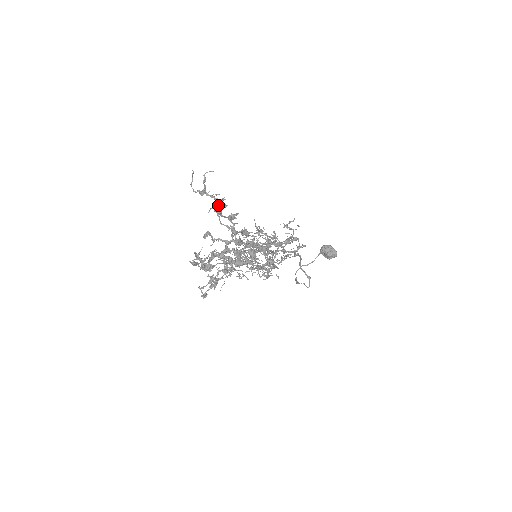
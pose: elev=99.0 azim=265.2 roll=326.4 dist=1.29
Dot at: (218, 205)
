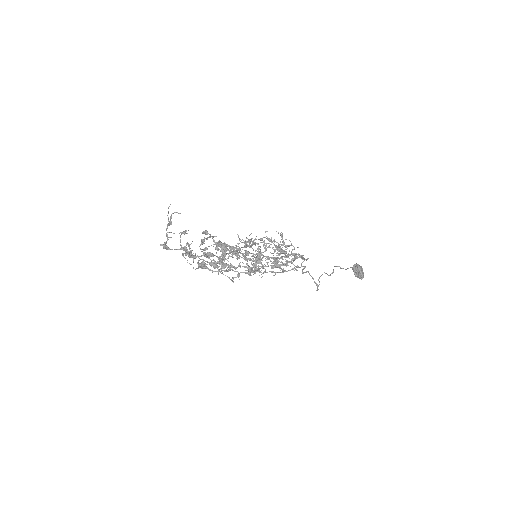
Dot at: (165, 242)
